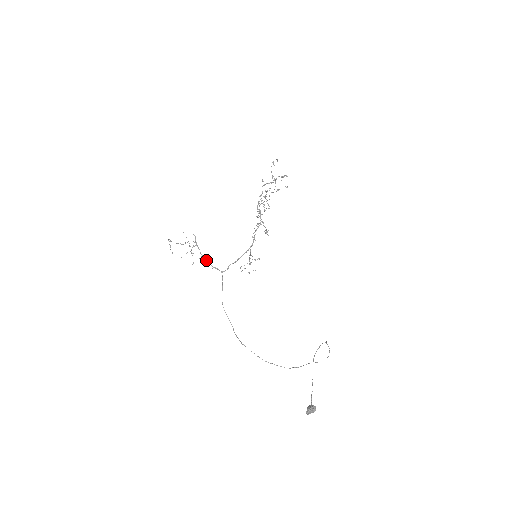
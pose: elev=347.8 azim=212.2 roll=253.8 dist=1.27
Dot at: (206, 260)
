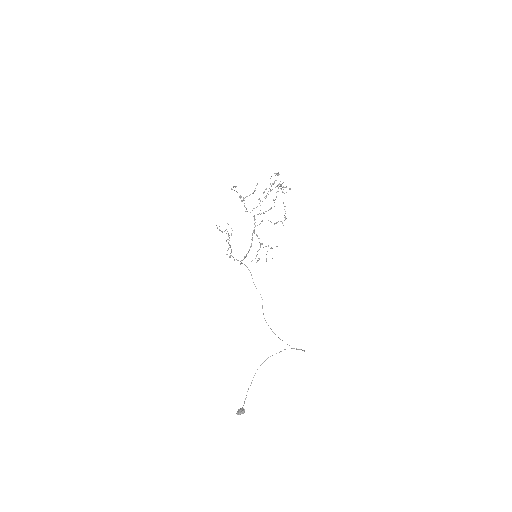
Dot at: occluded
